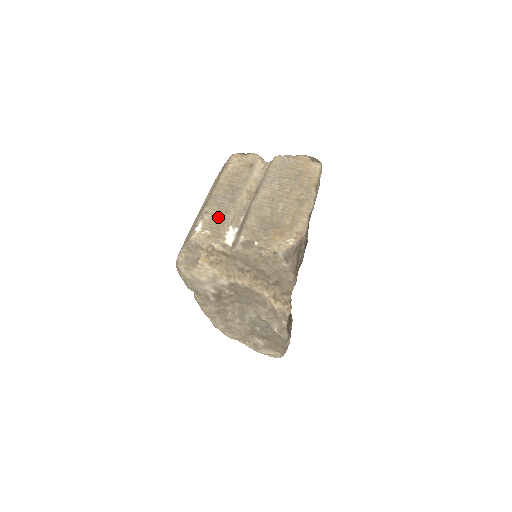
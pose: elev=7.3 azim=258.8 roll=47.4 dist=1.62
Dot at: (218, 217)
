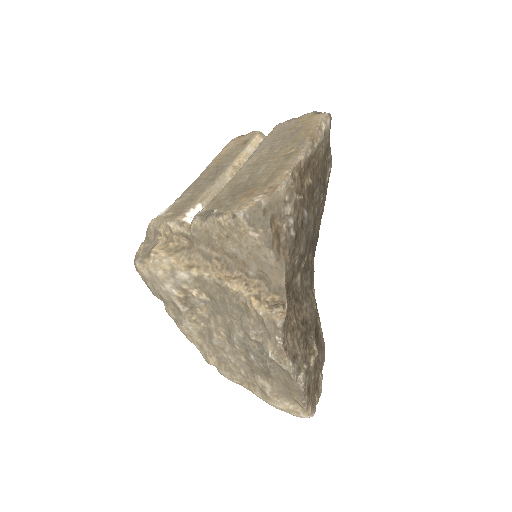
Dot at: (189, 198)
